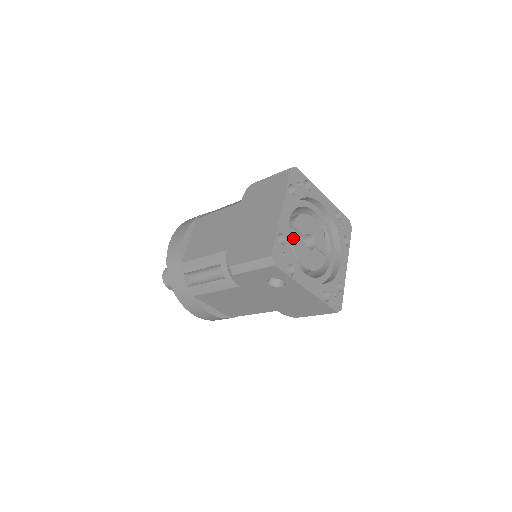
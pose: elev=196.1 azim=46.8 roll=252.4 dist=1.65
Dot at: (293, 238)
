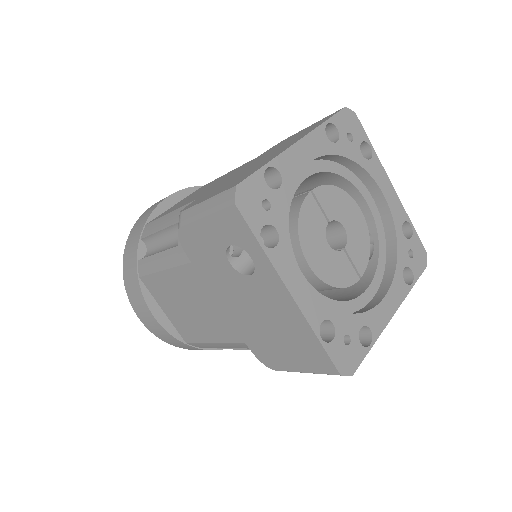
Dot at: (305, 207)
